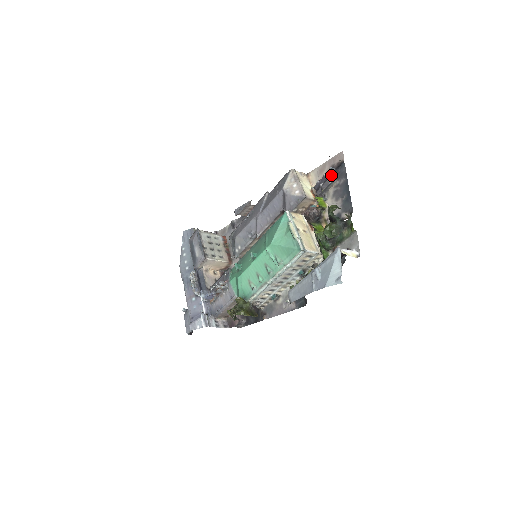
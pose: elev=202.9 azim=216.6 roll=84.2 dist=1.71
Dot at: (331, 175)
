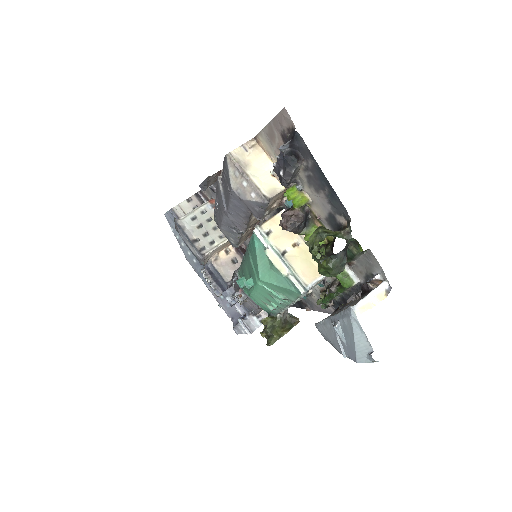
Dot at: (287, 158)
